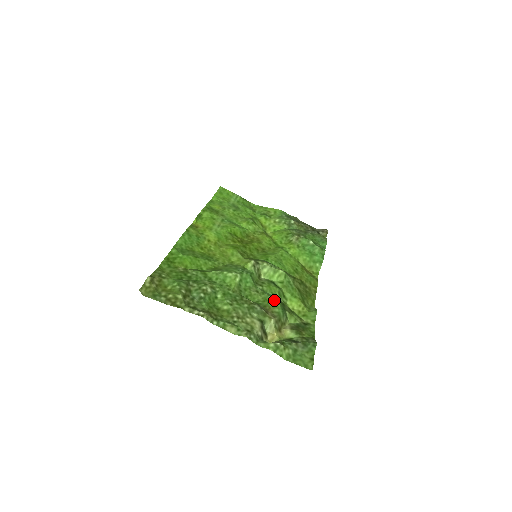
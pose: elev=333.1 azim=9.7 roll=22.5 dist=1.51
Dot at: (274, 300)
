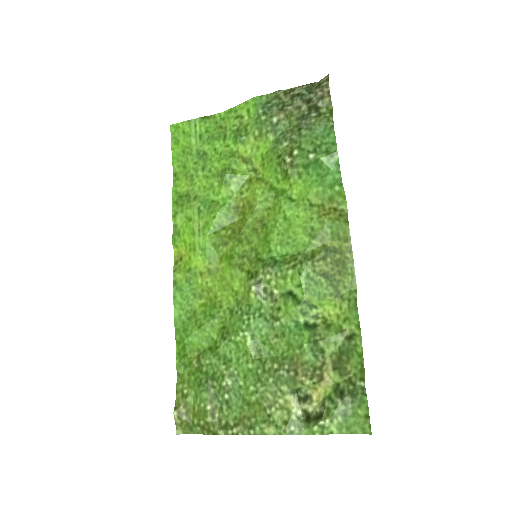
Dot at: (298, 341)
